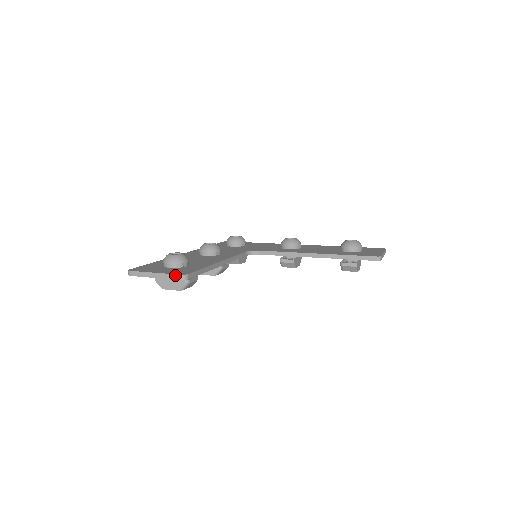
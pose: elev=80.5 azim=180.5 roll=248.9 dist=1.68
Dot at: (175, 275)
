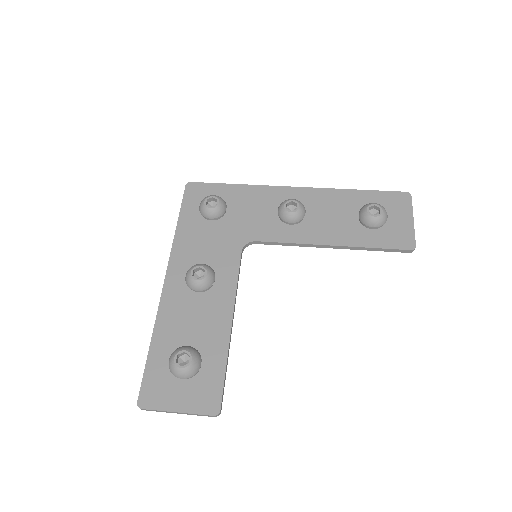
Dot at: (205, 415)
